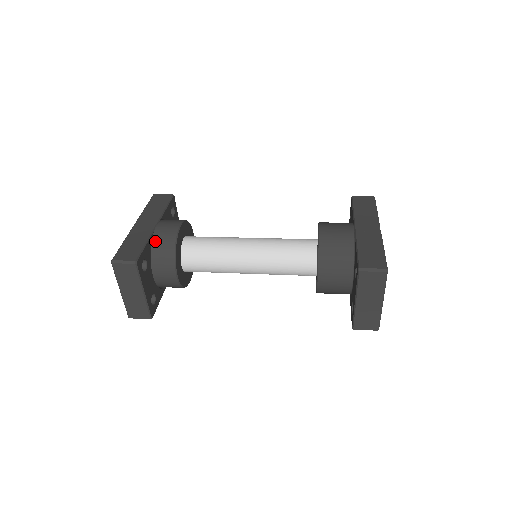
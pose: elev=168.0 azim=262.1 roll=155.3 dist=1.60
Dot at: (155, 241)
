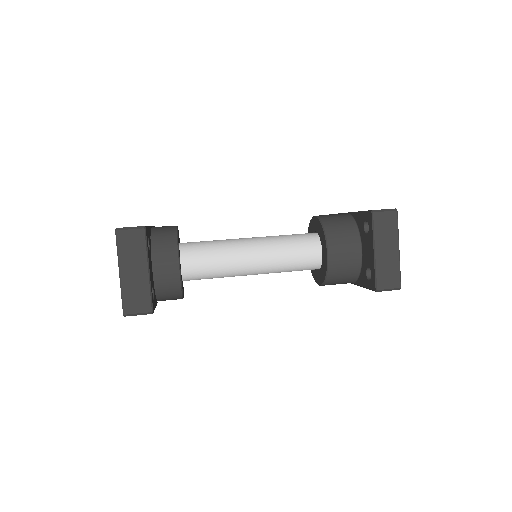
Dot at: (154, 233)
